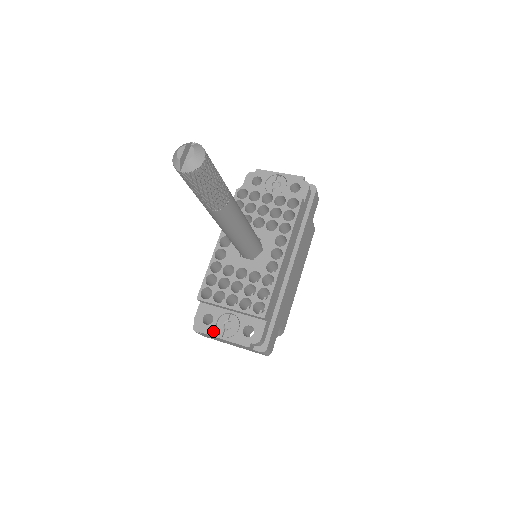
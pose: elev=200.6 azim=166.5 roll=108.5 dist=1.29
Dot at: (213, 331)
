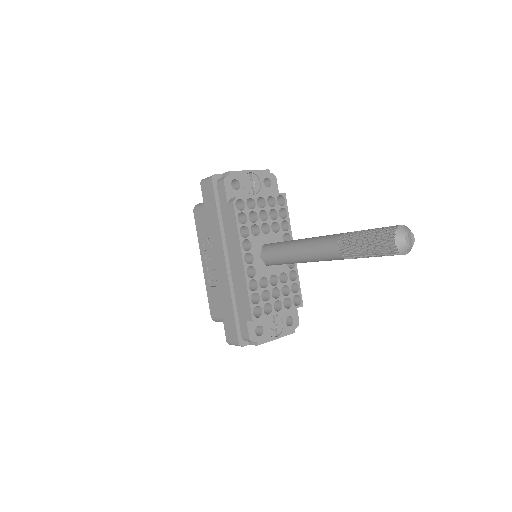
Dot at: (268, 338)
